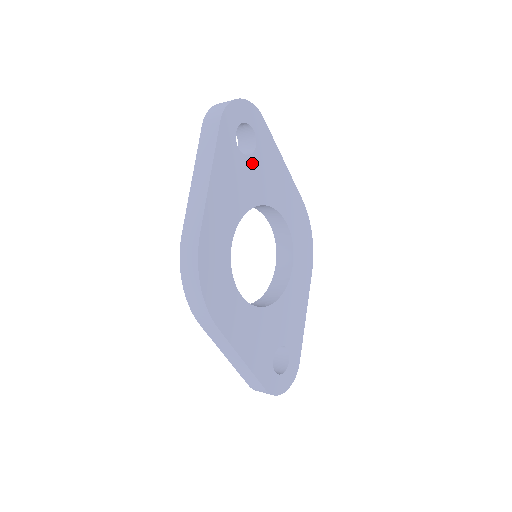
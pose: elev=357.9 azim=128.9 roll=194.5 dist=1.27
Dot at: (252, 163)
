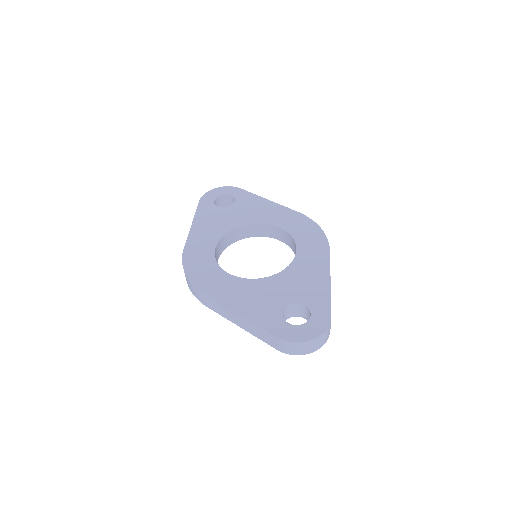
Dot at: (232, 209)
